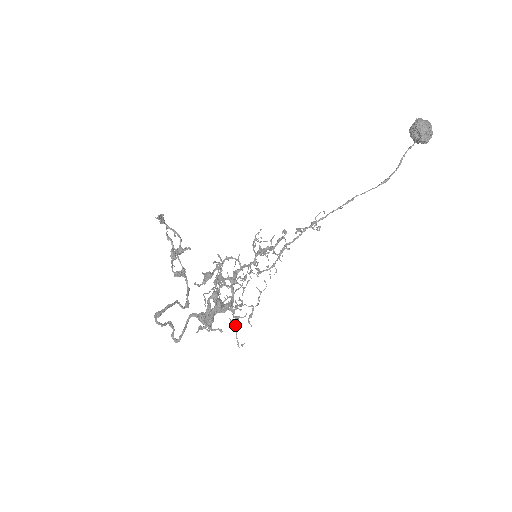
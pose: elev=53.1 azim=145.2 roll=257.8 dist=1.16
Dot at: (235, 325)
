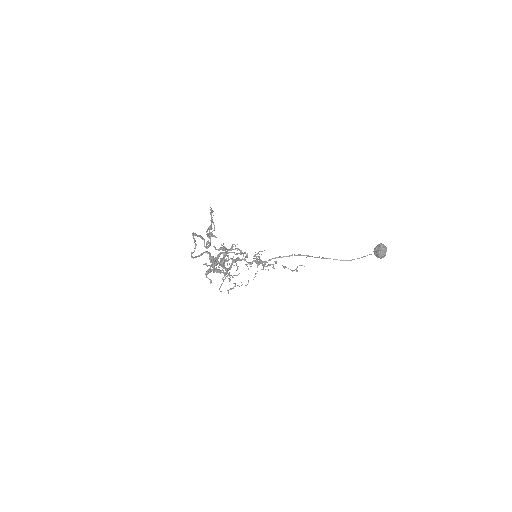
Dot at: (227, 275)
